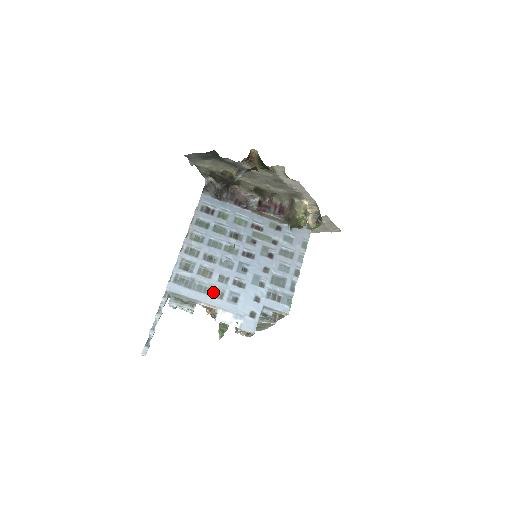
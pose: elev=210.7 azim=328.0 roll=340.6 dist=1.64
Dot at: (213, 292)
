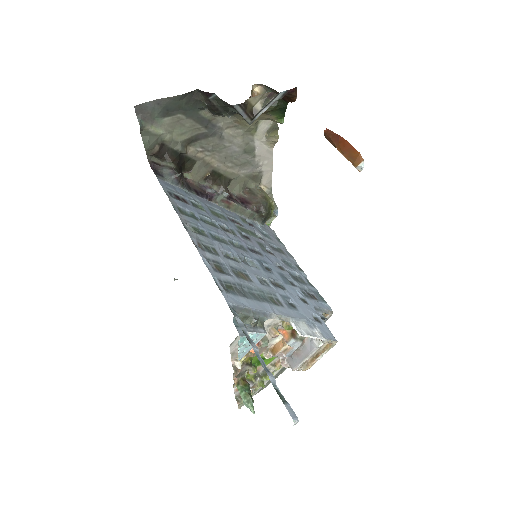
Dot at: (268, 299)
